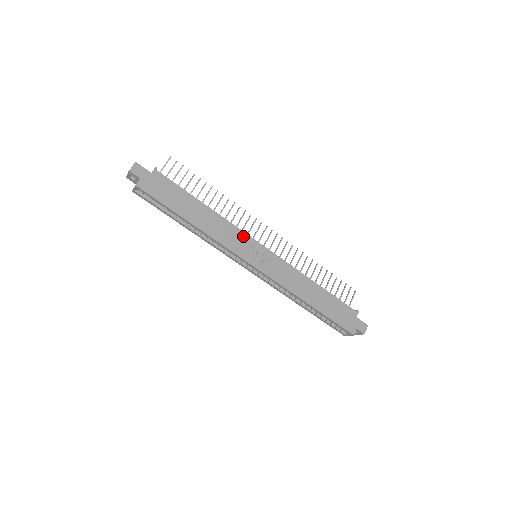
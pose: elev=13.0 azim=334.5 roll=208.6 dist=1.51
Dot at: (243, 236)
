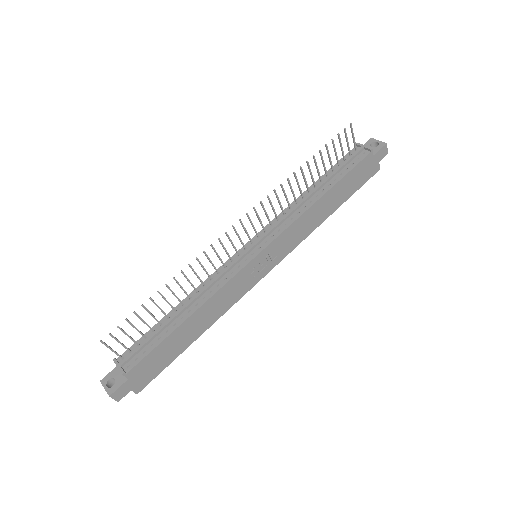
Dot at: (238, 278)
